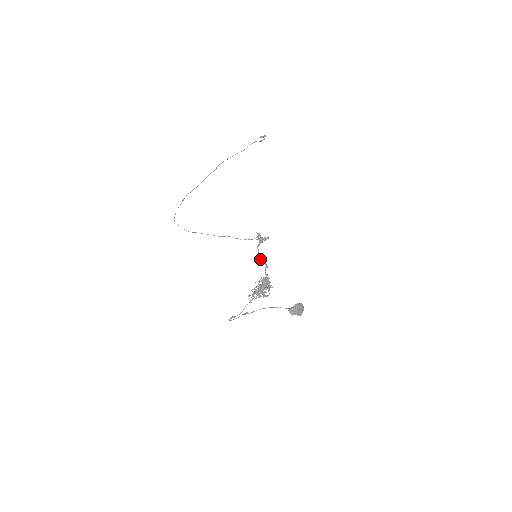
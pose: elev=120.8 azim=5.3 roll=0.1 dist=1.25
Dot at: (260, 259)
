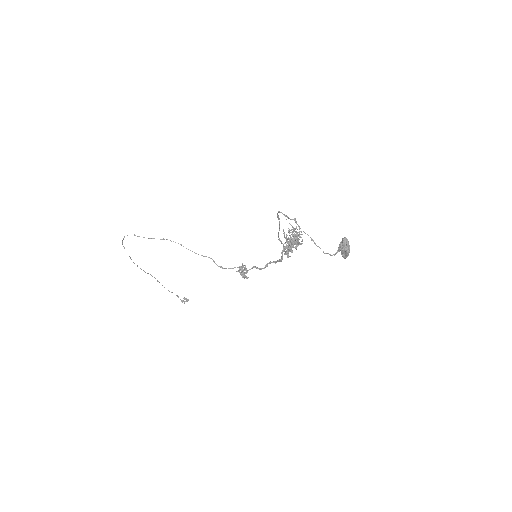
Dot at: (253, 266)
